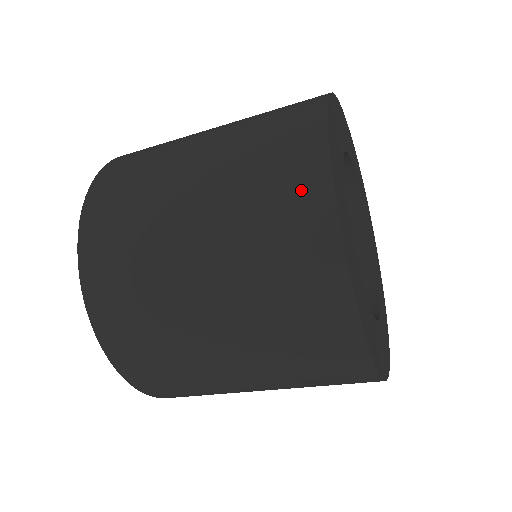
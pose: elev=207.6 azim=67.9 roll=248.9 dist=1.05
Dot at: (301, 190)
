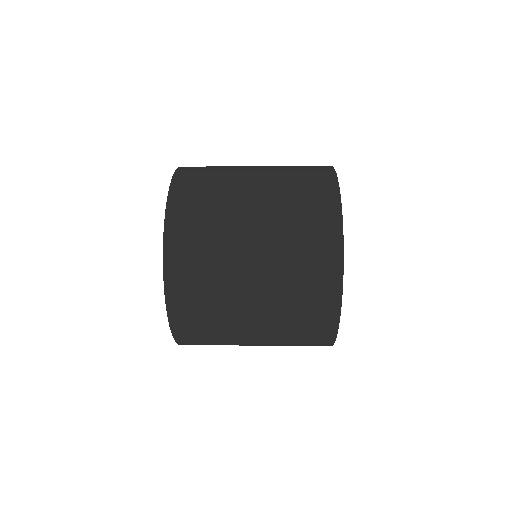
Dot at: (317, 345)
